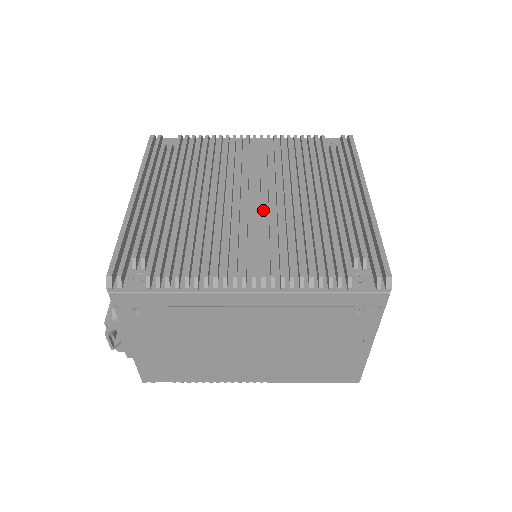
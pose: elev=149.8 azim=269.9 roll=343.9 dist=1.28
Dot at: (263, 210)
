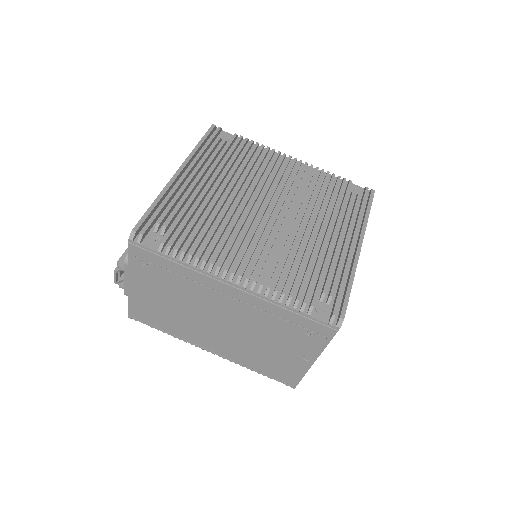
Dot at: (272, 225)
